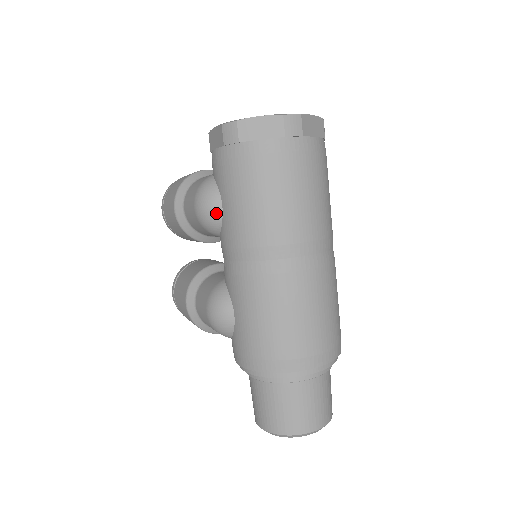
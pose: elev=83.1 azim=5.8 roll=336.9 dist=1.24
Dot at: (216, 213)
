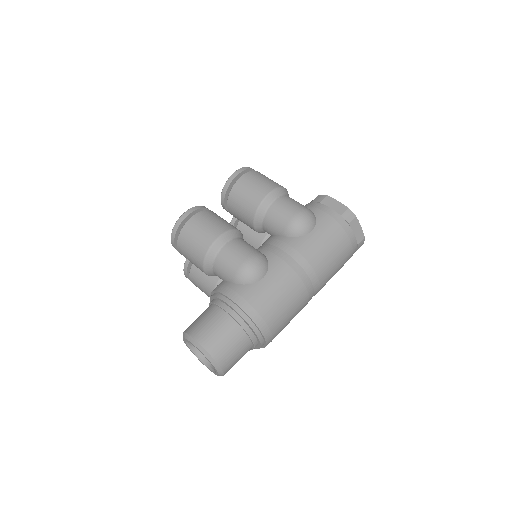
Dot at: (307, 230)
